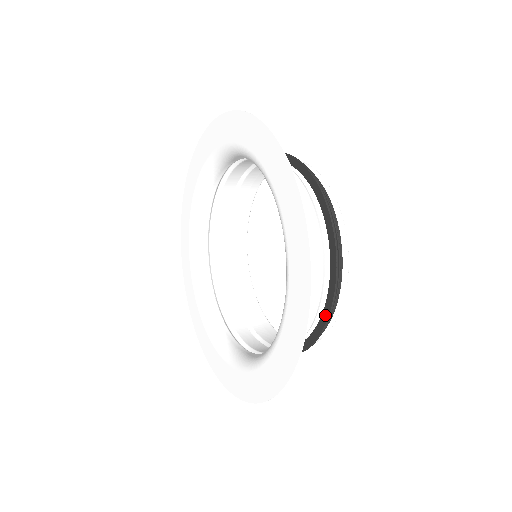
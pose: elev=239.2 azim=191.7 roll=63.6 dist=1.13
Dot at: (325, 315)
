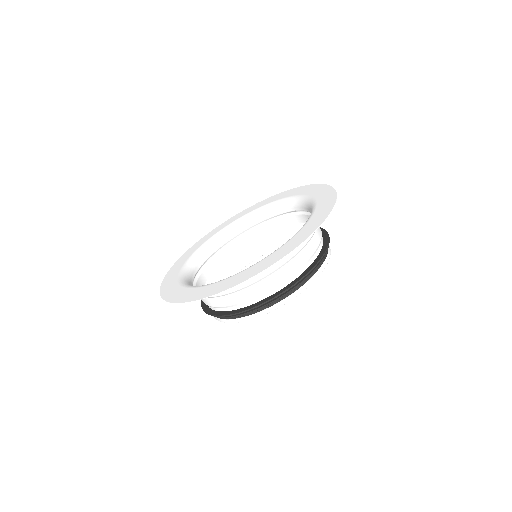
Dot at: (270, 298)
